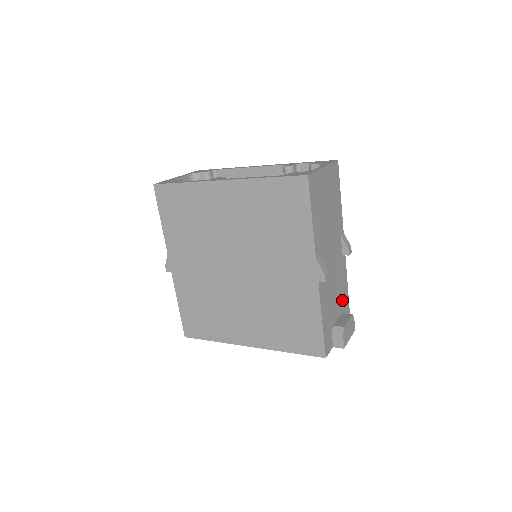
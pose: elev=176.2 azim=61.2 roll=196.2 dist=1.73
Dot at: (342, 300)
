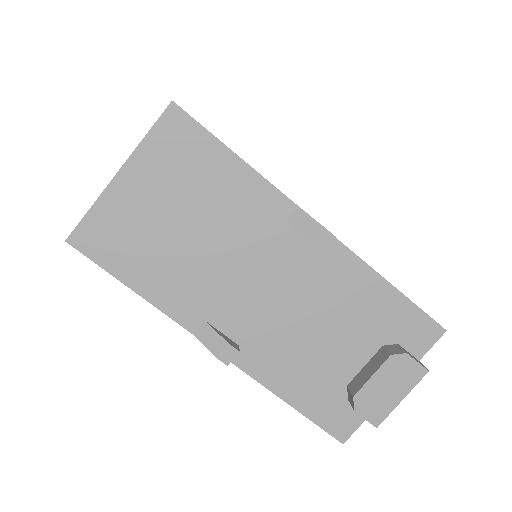
Dot at: (373, 322)
